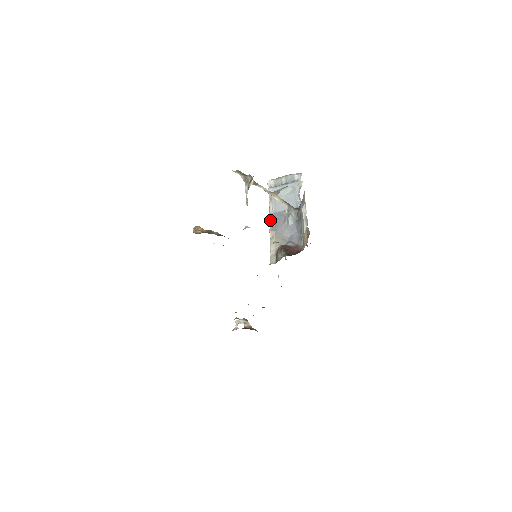
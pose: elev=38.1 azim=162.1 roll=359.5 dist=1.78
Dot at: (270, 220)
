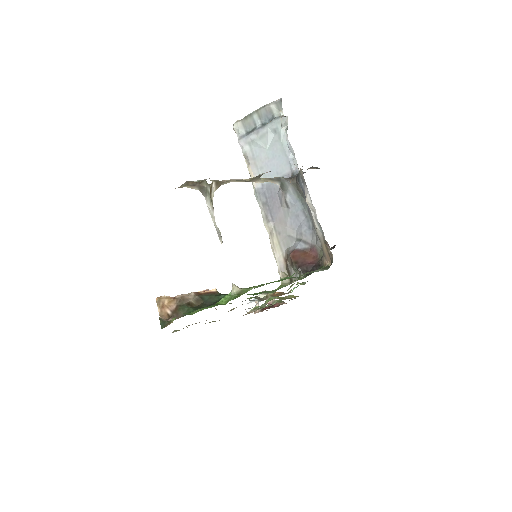
Dot at: (258, 202)
